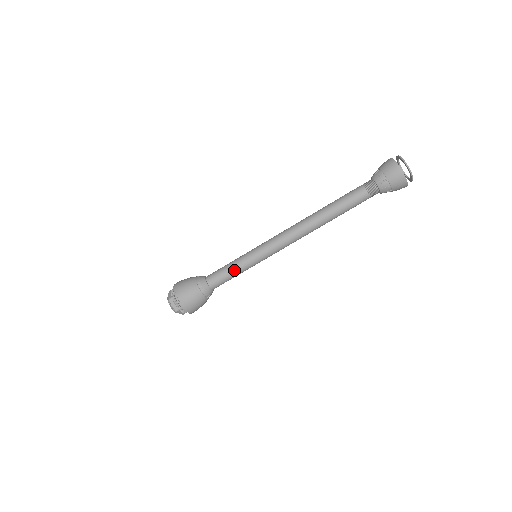
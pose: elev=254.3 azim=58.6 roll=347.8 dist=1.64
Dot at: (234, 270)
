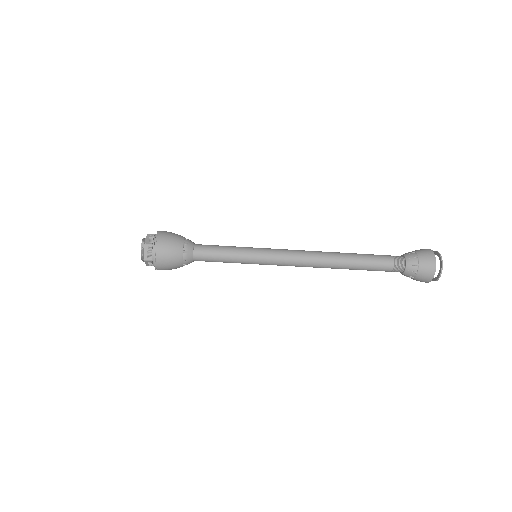
Dot at: (228, 262)
